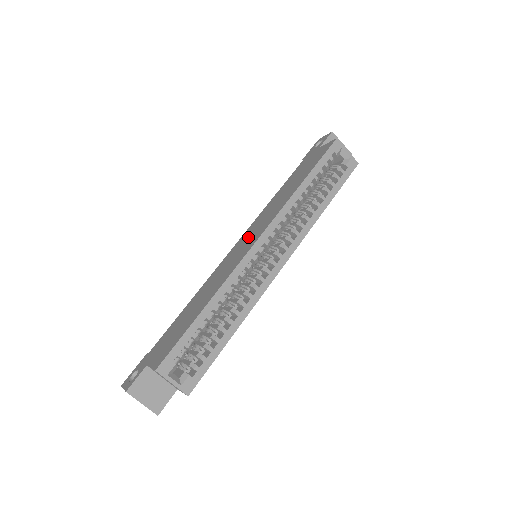
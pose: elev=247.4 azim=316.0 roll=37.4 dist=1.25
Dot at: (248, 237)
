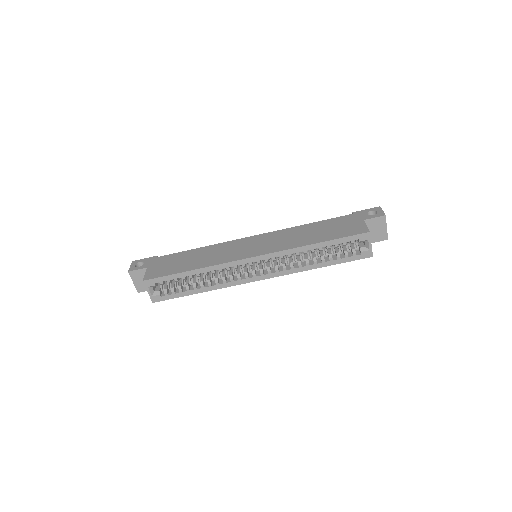
Dot at: (259, 243)
